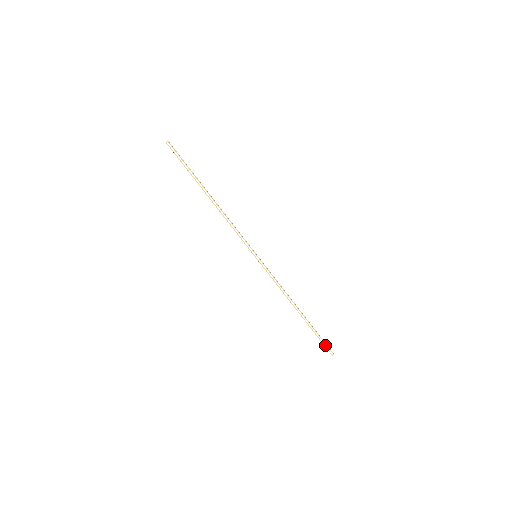
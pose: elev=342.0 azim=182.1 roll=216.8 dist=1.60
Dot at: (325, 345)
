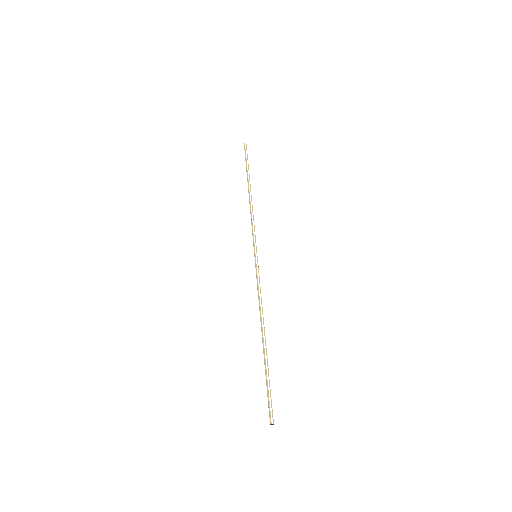
Dot at: (270, 401)
